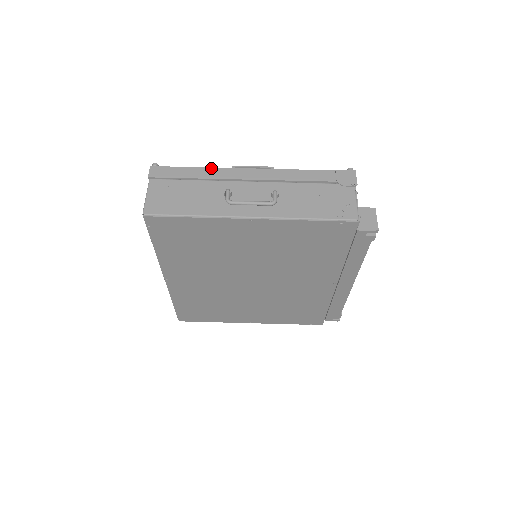
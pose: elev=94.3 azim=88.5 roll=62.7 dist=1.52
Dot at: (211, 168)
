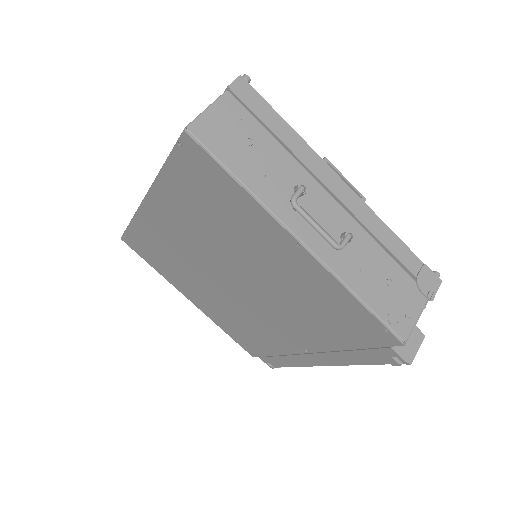
Dot at: (304, 142)
